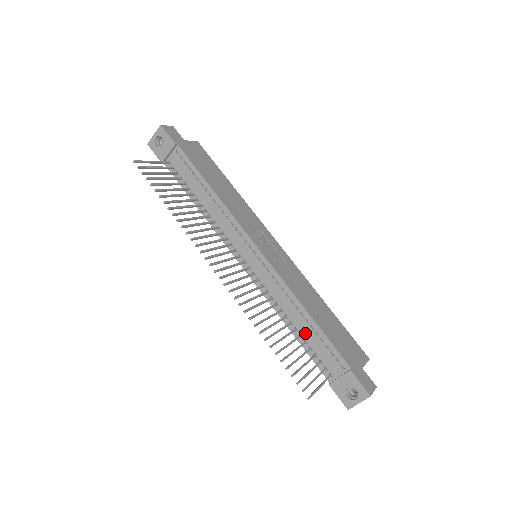
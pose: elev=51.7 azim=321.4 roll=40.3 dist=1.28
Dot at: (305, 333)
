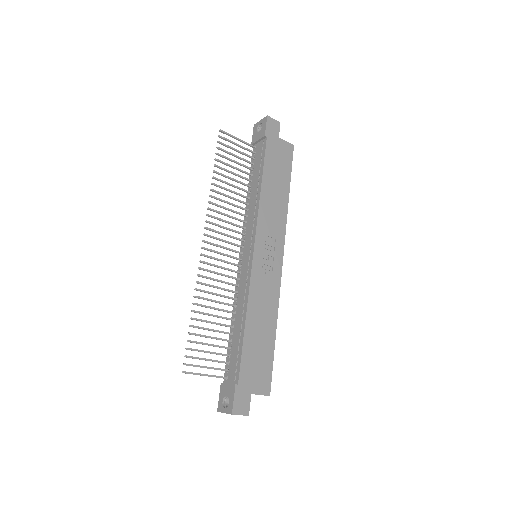
Dot at: (235, 334)
